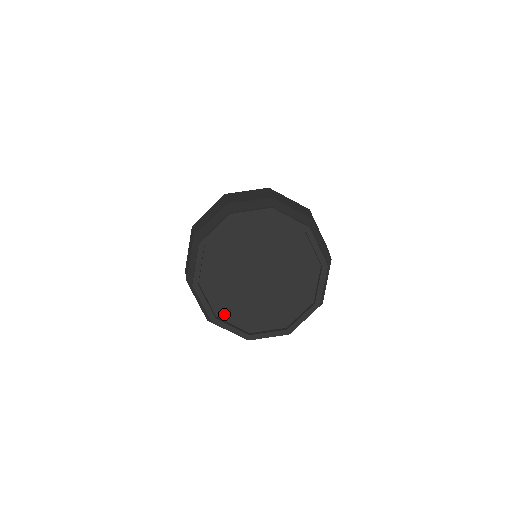
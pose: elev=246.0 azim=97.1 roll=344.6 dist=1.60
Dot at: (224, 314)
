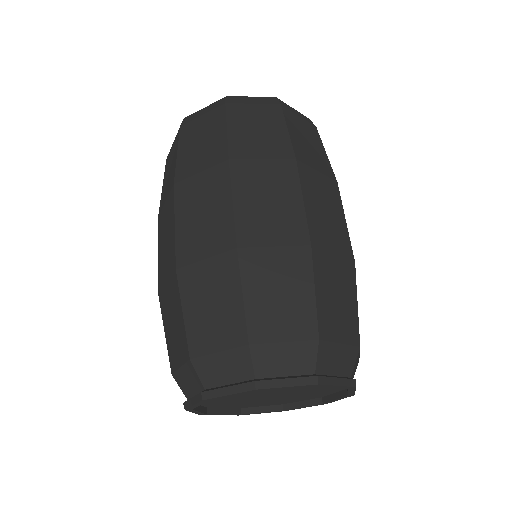
Dot at: (248, 406)
